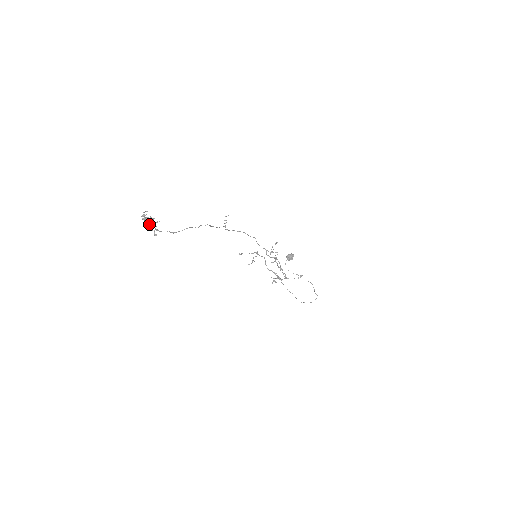
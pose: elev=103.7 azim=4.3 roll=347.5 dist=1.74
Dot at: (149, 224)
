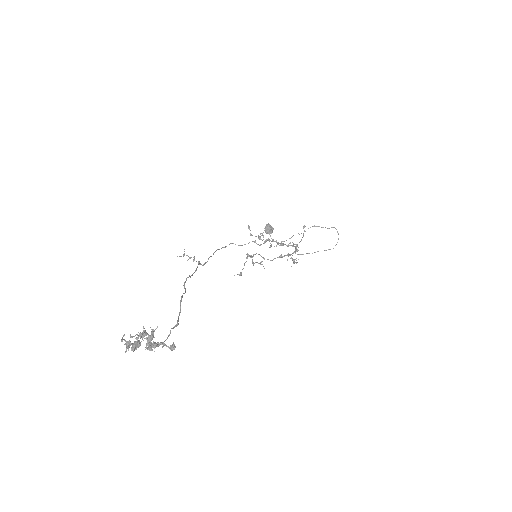
Dot at: (146, 347)
